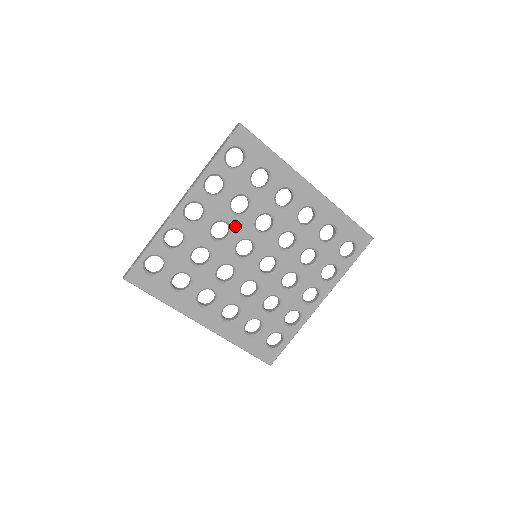
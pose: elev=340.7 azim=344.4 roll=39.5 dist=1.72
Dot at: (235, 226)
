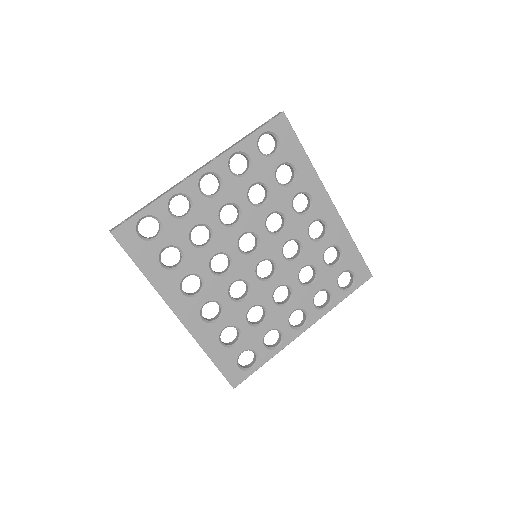
Dot at: (246, 215)
